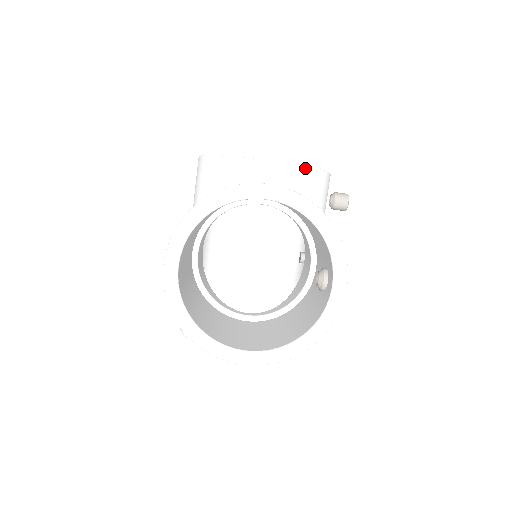
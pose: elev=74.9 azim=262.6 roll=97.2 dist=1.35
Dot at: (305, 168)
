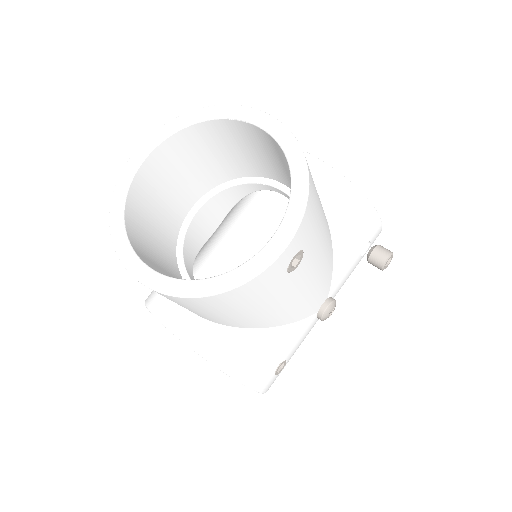
Dot at: (344, 178)
